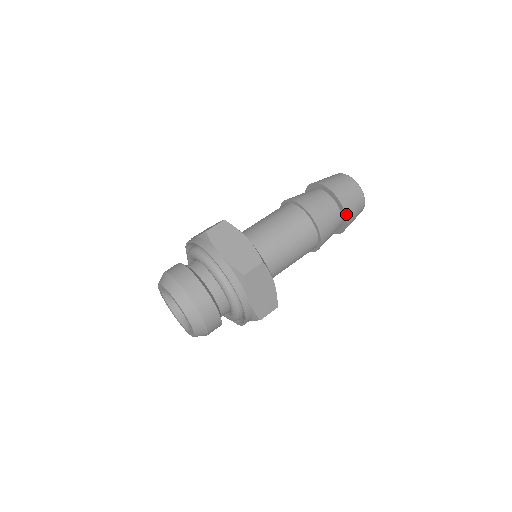
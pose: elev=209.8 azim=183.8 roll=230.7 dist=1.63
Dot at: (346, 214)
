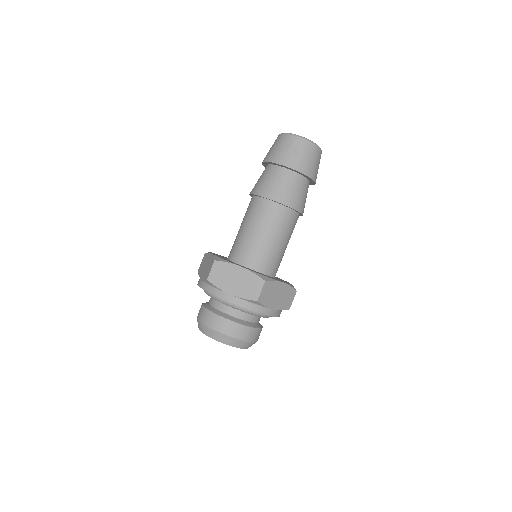
Dot at: (314, 184)
